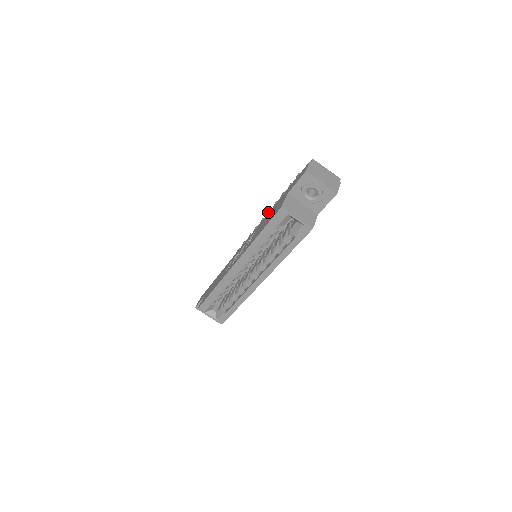
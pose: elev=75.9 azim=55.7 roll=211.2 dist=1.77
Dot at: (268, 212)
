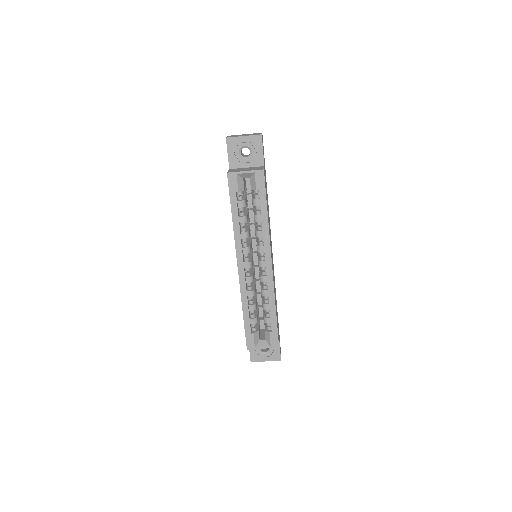
Dot at: occluded
